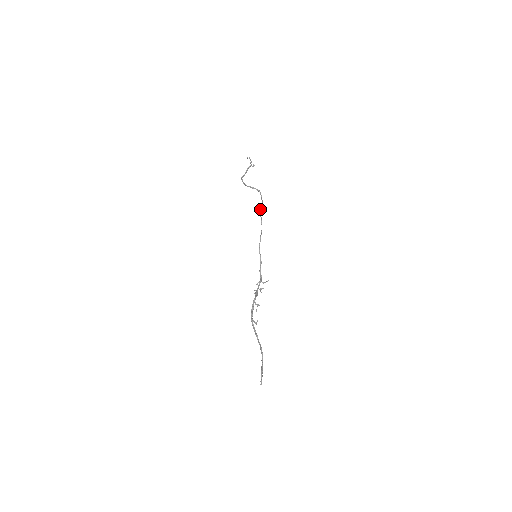
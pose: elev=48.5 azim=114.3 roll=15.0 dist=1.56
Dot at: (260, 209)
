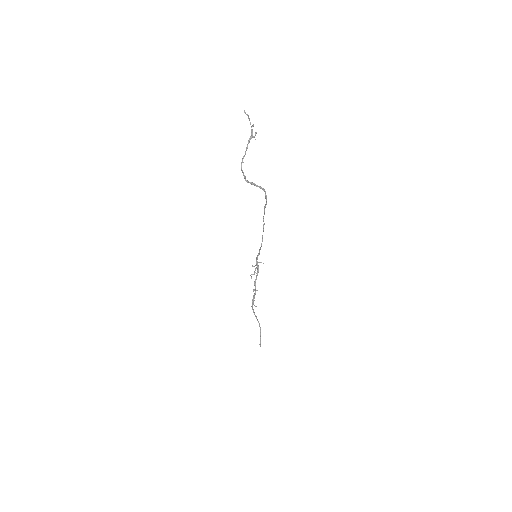
Dot at: (264, 212)
